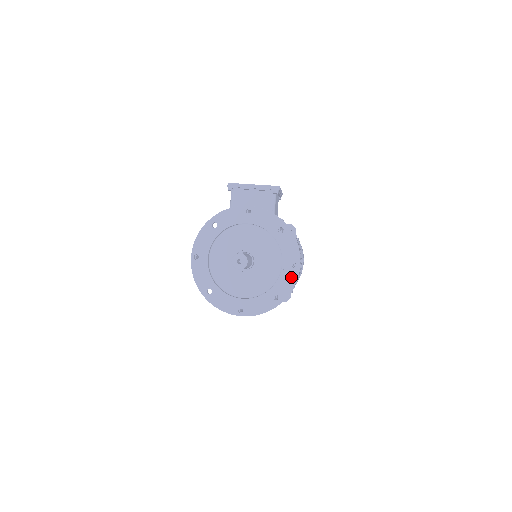
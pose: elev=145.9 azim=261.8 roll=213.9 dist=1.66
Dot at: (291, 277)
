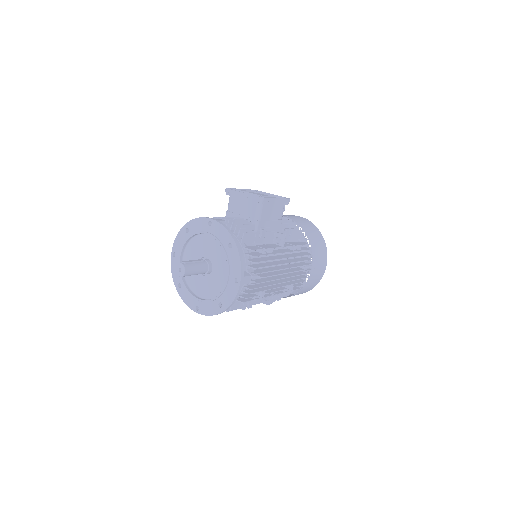
Dot at: (233, 290)
